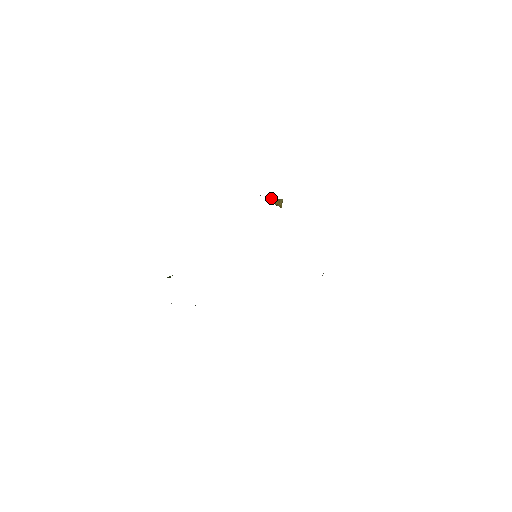
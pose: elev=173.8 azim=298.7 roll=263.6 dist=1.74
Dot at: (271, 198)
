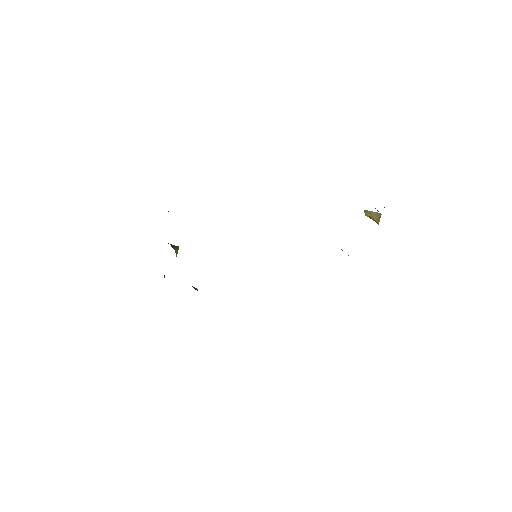
Dot at: (377, 210)
